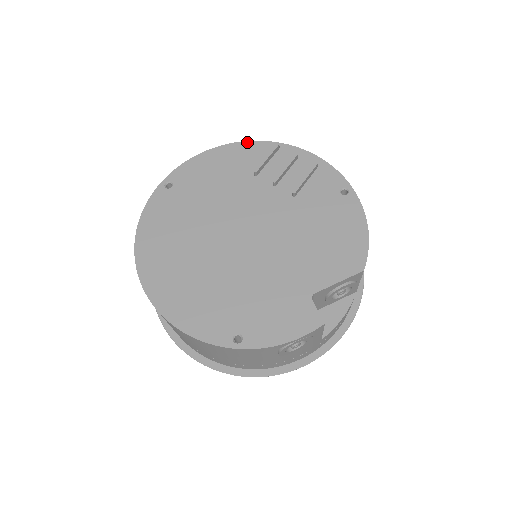
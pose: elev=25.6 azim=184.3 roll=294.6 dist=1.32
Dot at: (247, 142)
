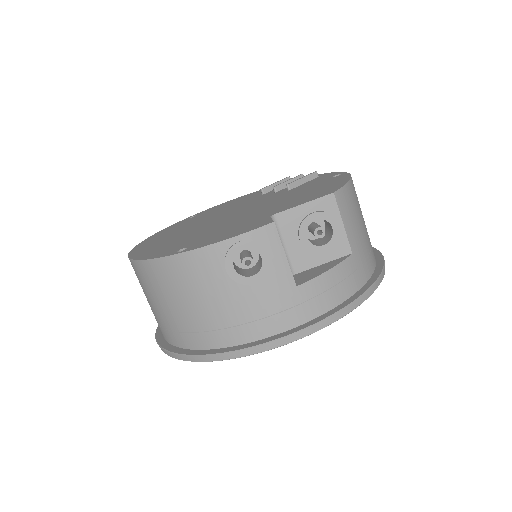
Dot at: occluded
